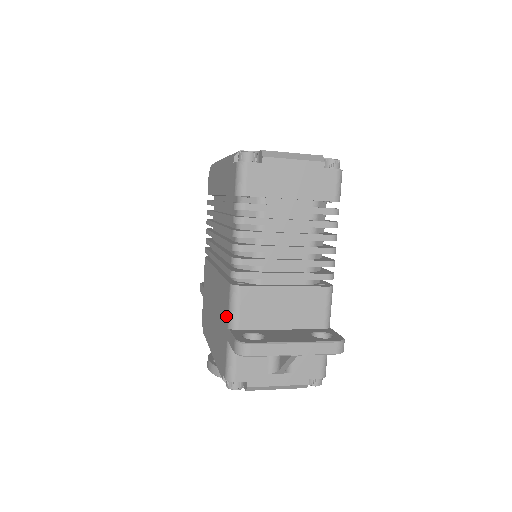
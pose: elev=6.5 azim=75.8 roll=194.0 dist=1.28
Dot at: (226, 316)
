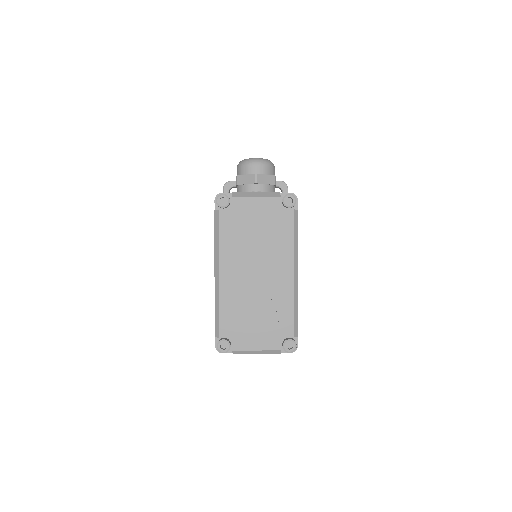
Dot at: occluded
